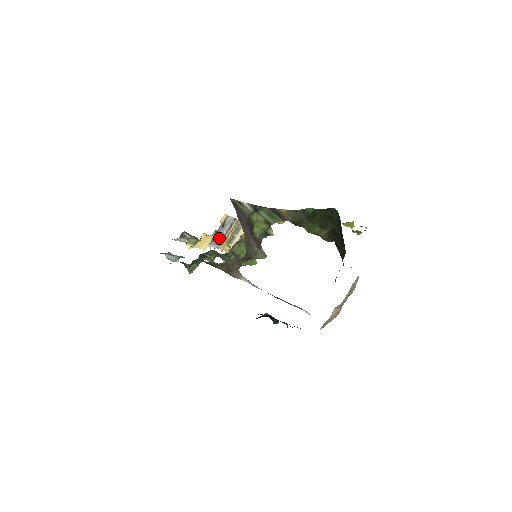
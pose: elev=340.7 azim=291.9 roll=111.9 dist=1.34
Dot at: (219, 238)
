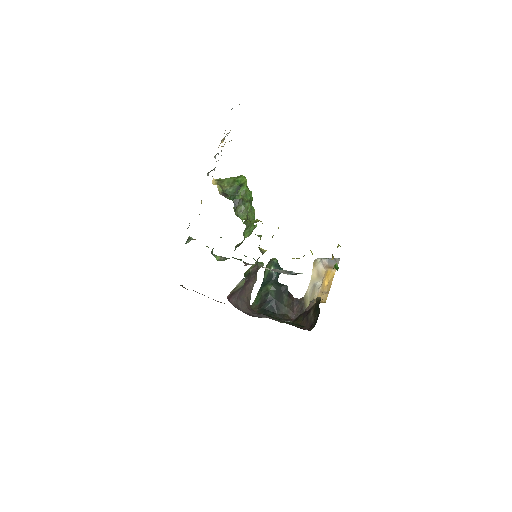
Dot at: occluded
